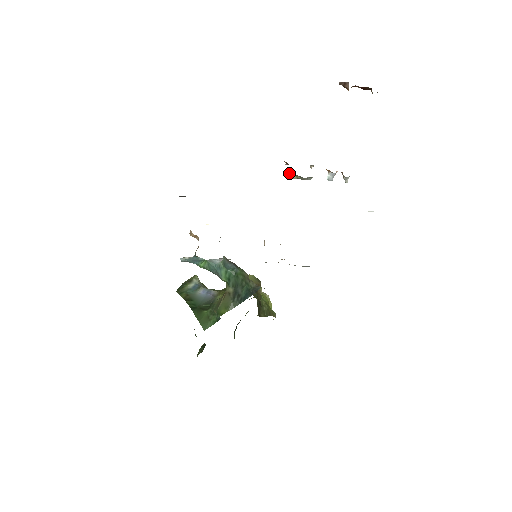
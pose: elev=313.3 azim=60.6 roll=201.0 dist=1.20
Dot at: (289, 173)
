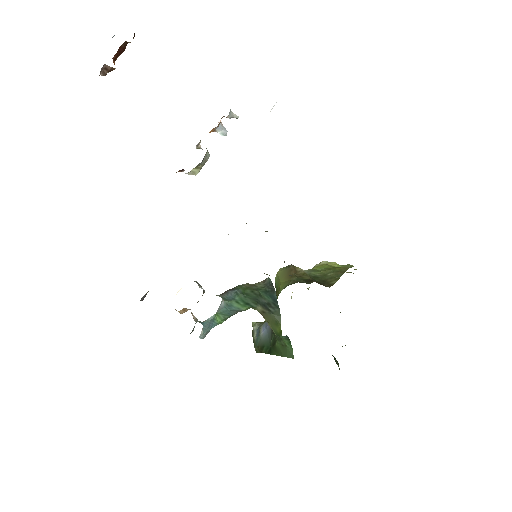
Dot at: (190, 174)
